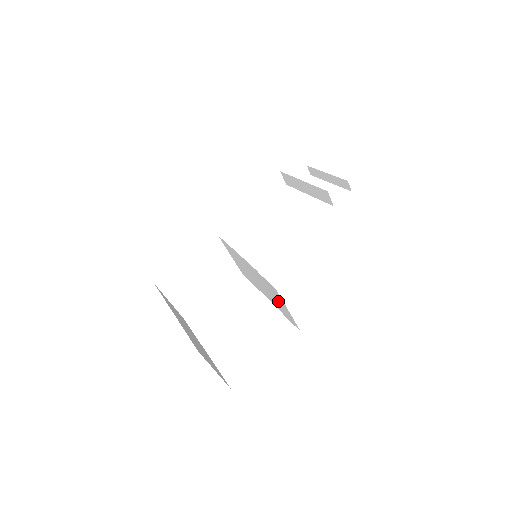
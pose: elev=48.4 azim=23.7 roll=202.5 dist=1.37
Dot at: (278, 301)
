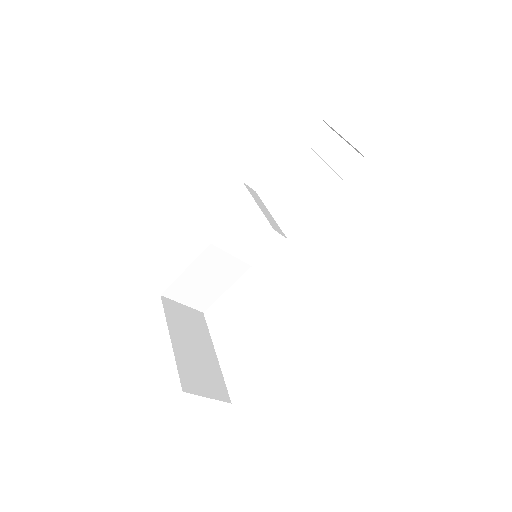
Dot at: occluded
